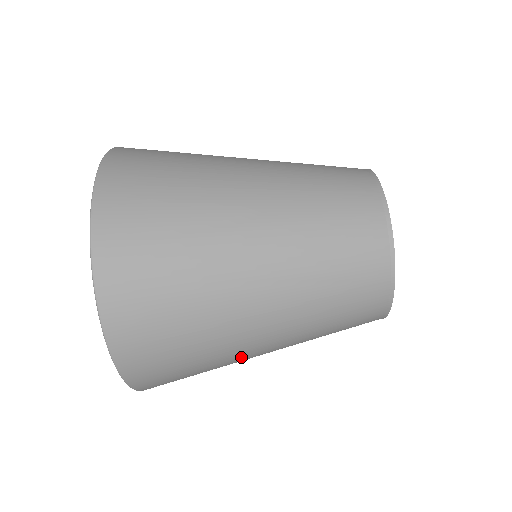
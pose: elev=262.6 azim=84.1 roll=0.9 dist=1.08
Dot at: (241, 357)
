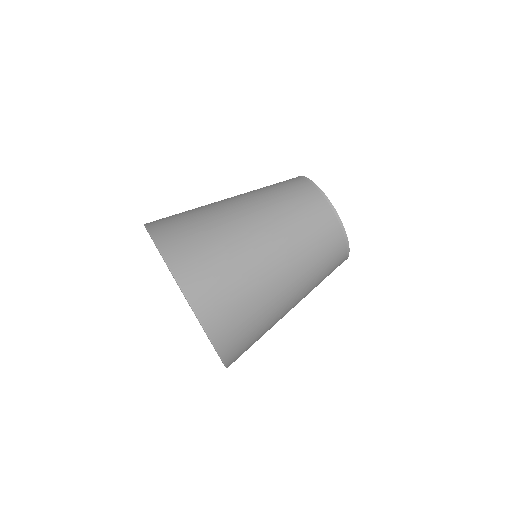
Dot at: (278, 313)
